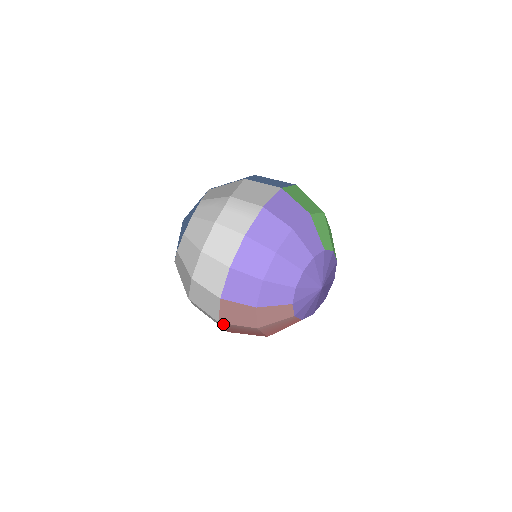
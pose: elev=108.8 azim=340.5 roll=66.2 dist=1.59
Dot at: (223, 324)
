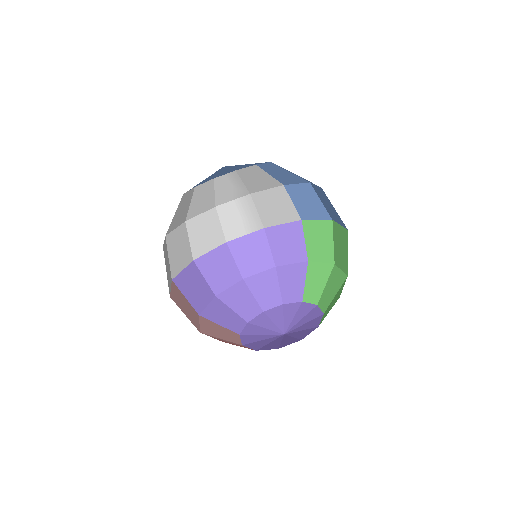
Dot at: occluded
